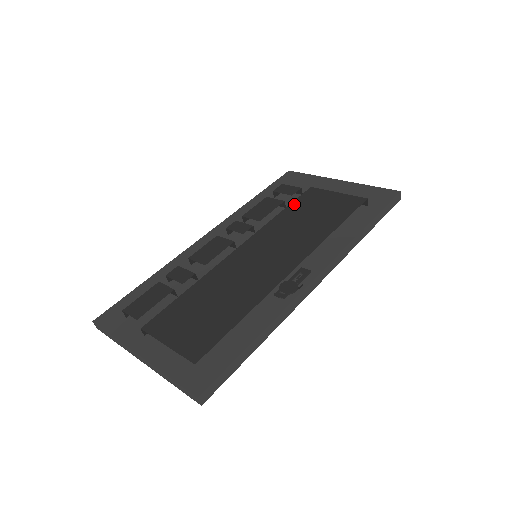
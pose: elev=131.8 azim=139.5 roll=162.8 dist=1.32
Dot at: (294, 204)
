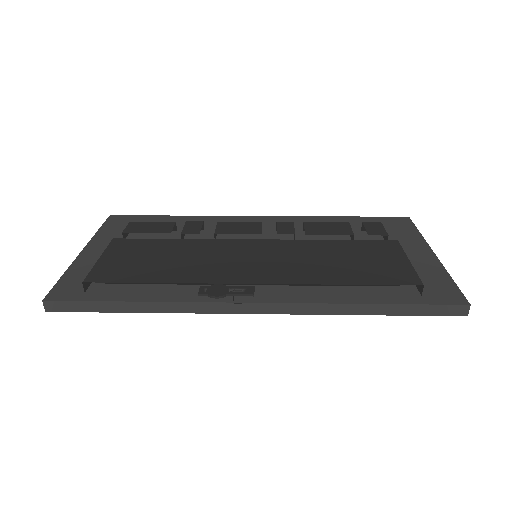
Dot at: (355, 242)
